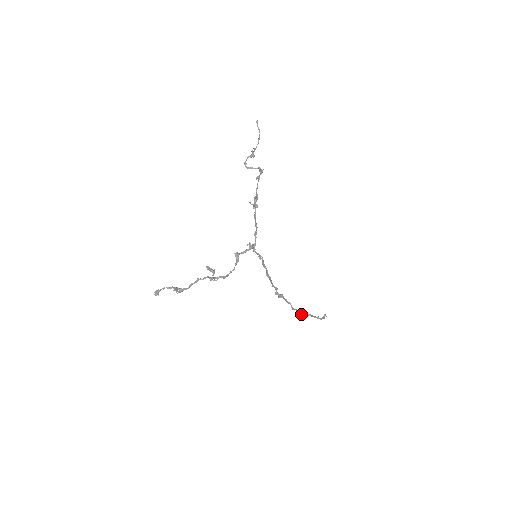
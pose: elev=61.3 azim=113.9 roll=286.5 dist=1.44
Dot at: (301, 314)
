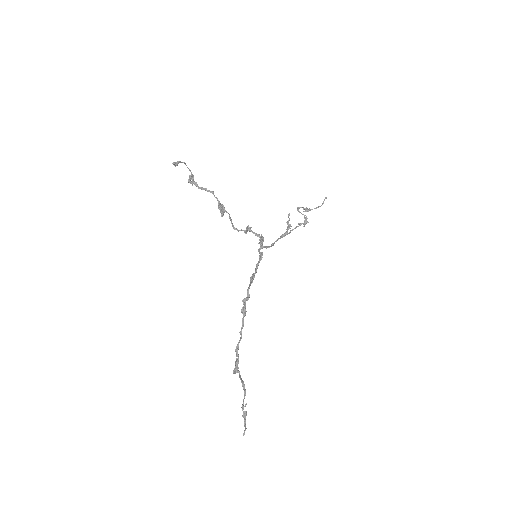
Dot at: (235, 372)
